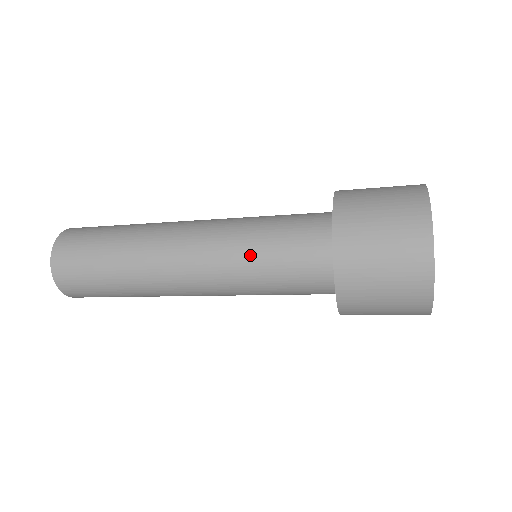
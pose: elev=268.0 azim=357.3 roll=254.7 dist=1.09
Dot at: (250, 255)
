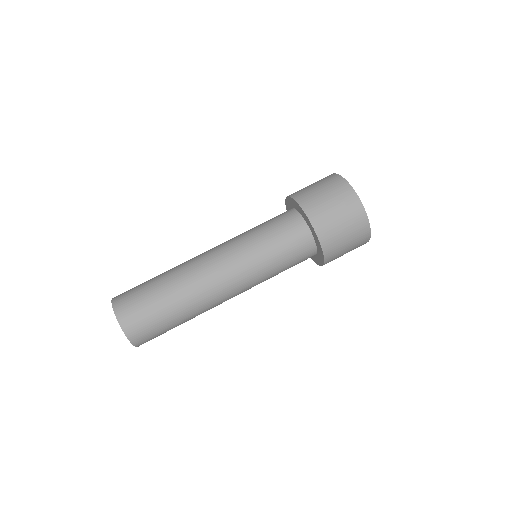
Dot at: (269, 269)
